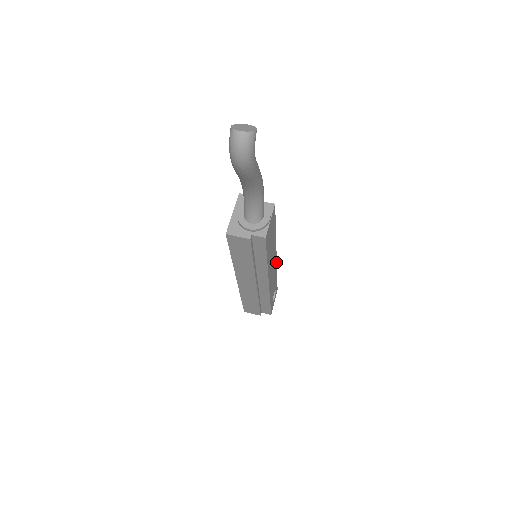
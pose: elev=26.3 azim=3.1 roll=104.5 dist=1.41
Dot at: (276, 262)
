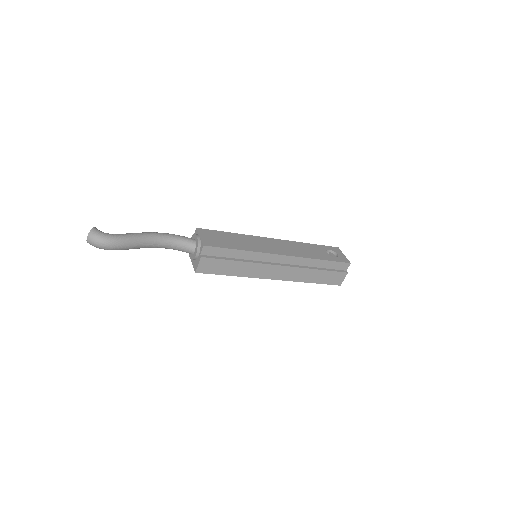
Dot at: (285, 241)
